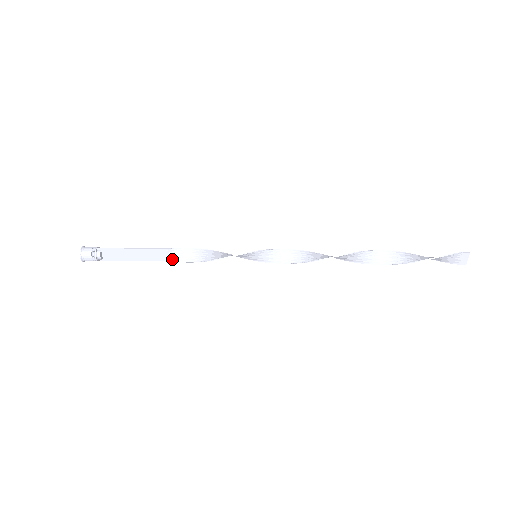
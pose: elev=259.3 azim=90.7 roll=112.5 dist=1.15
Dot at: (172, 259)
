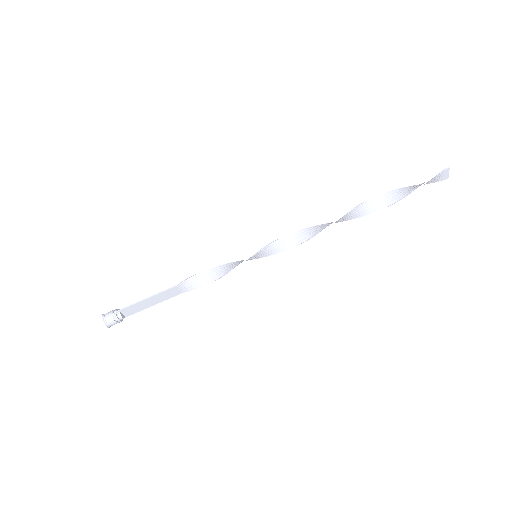
Dot at: (184, 291)
